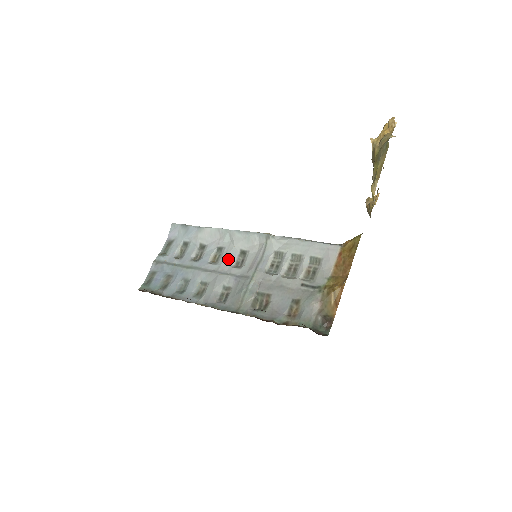
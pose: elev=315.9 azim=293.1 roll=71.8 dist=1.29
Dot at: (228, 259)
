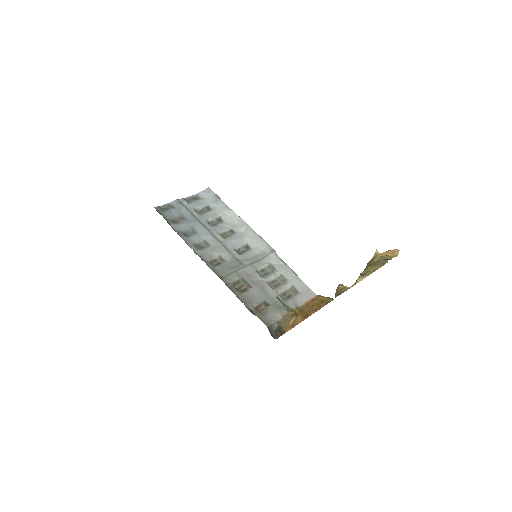
Dot at: (234, 242)
